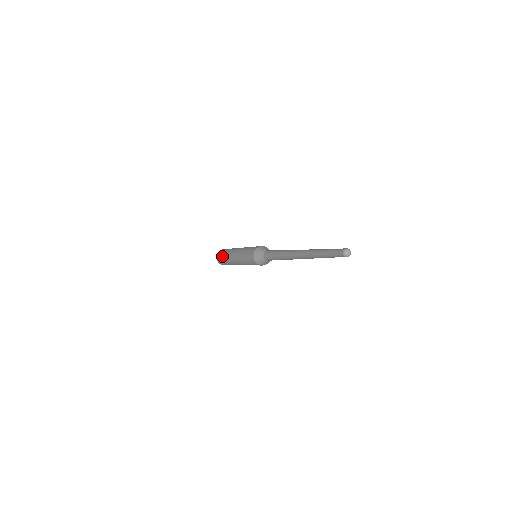
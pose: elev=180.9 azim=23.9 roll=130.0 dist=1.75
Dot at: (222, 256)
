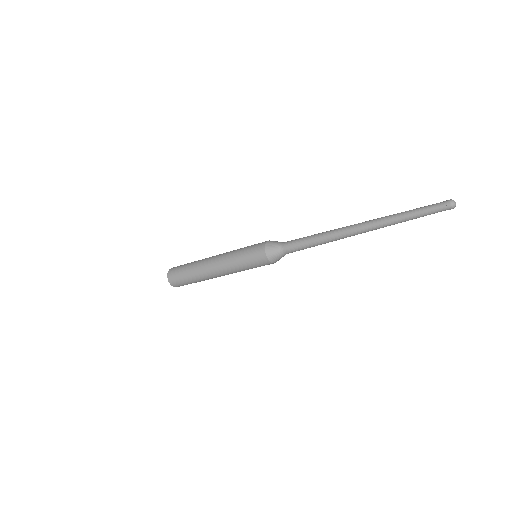
Dot at: (183, 271)
